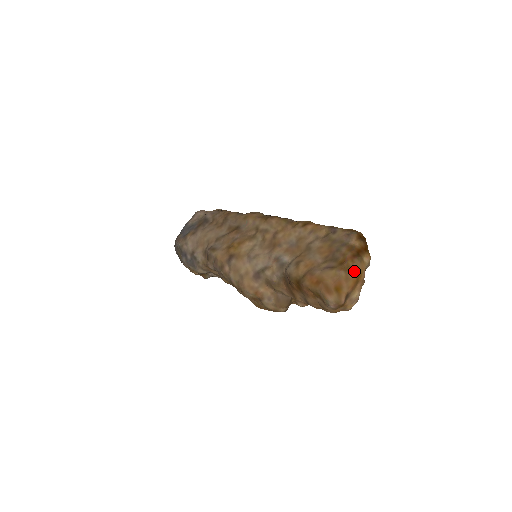
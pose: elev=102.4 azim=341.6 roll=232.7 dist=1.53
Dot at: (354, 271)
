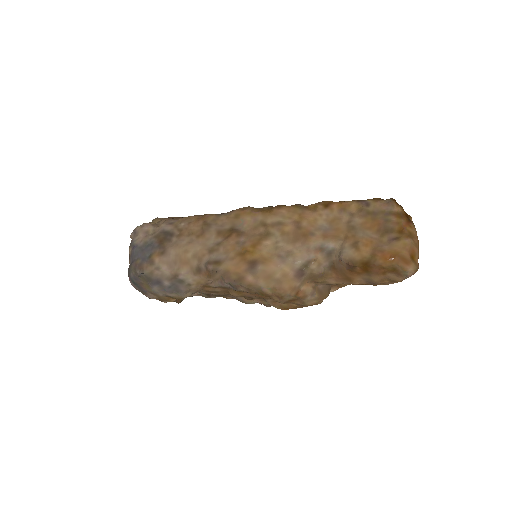
Dot at: (417, 236)
